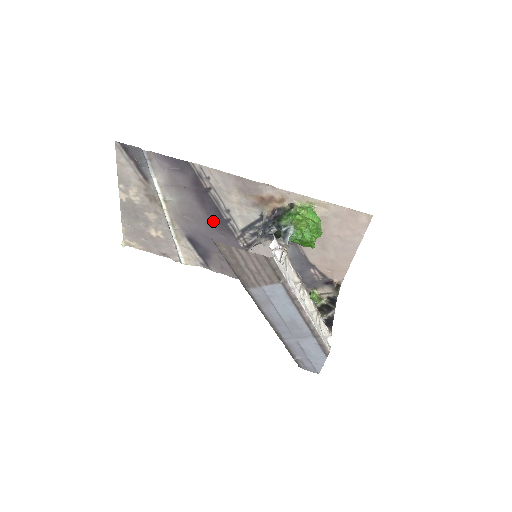
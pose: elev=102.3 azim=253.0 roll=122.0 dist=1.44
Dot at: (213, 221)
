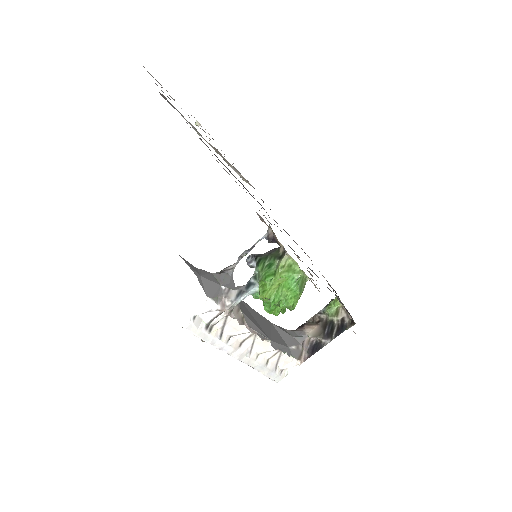
Dot at: occluded
